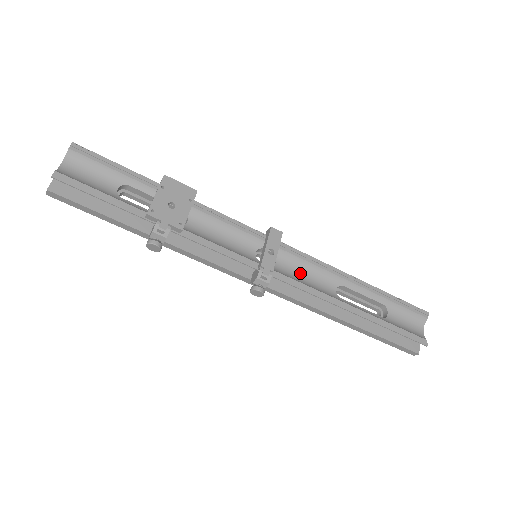
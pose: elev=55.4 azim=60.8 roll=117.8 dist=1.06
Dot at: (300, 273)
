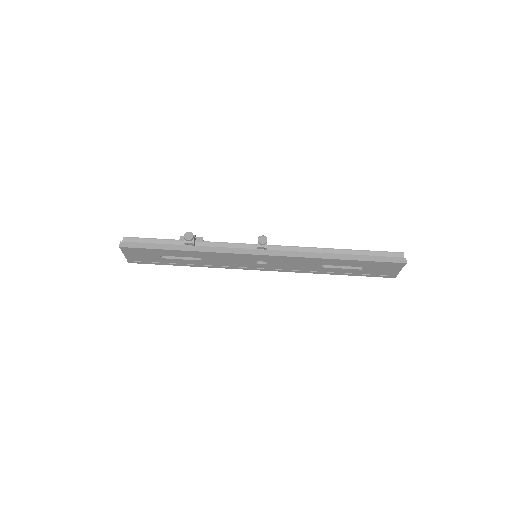
Dot at: occluded
